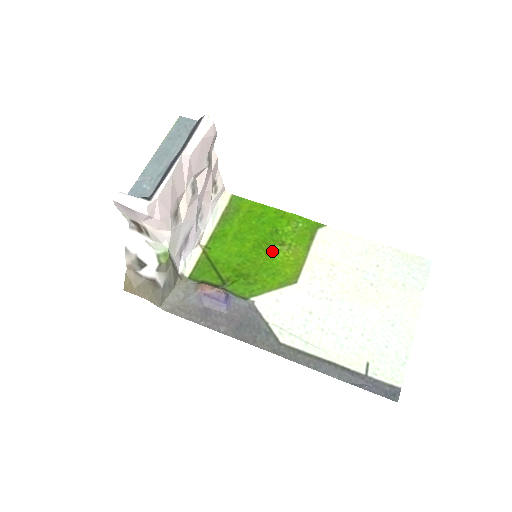
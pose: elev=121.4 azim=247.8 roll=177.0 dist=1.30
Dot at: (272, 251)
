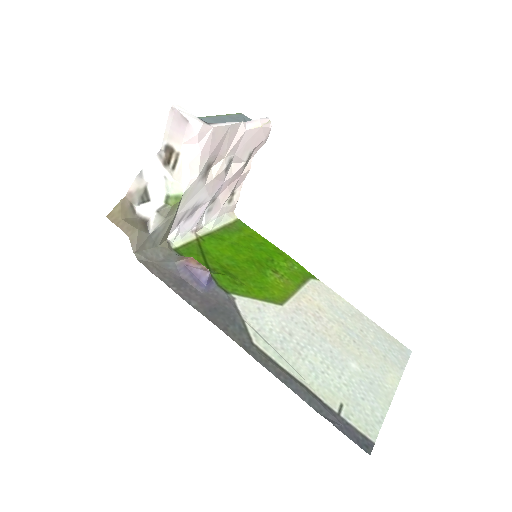
Dot at: (264, 271)
